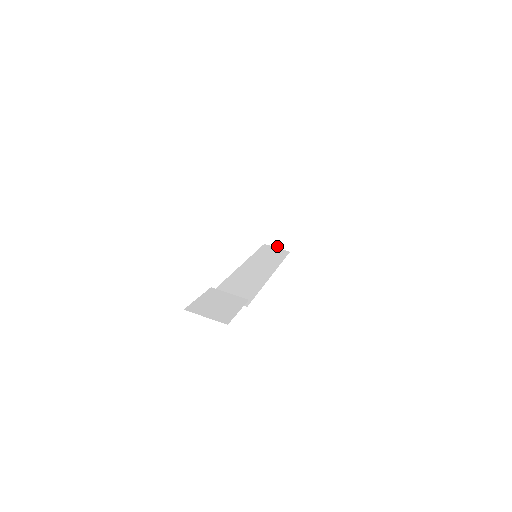
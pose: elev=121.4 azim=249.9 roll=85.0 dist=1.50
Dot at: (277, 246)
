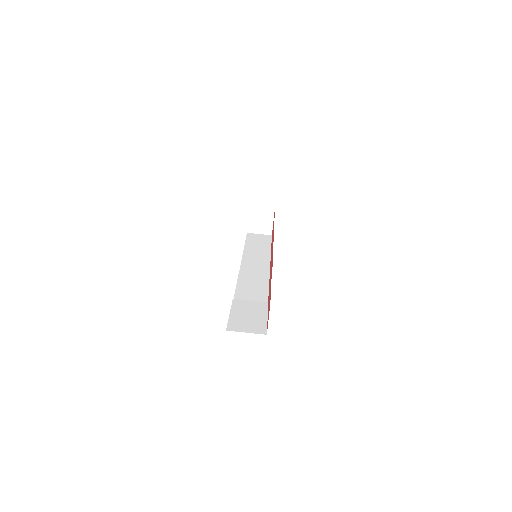
Dot at: (259, 232)
